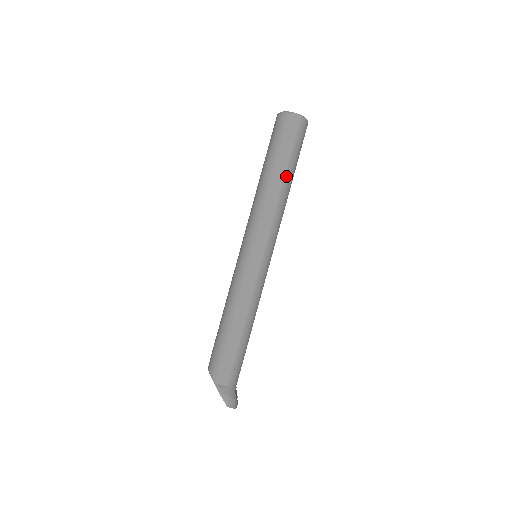
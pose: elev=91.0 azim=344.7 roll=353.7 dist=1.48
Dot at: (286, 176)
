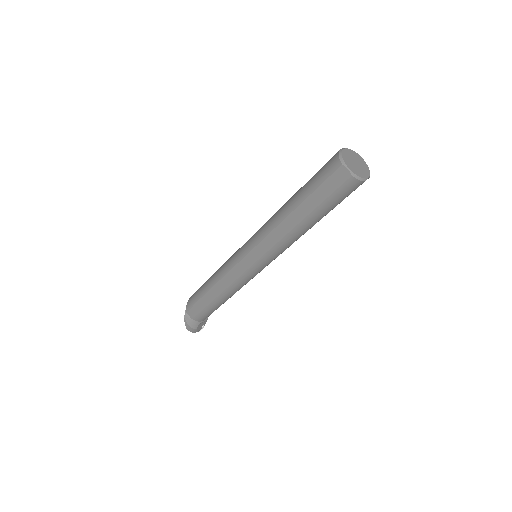
Dot at: (305, 220)
